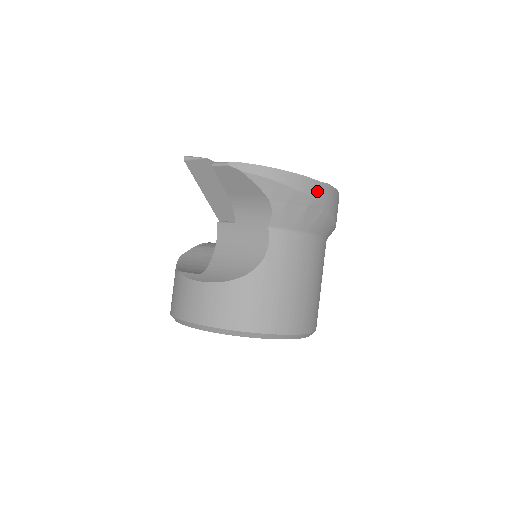
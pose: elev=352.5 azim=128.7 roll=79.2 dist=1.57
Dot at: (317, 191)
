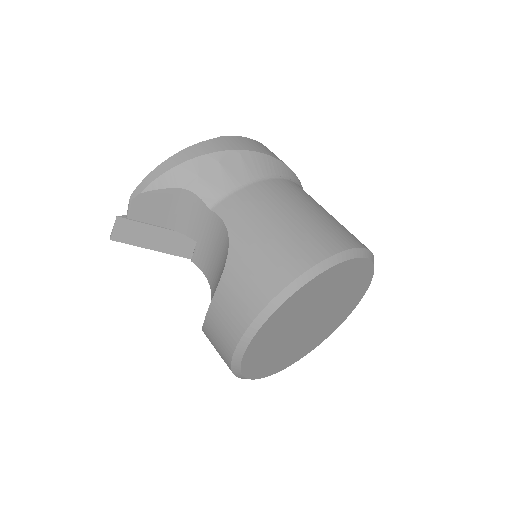
Dot at: (215, 146)
